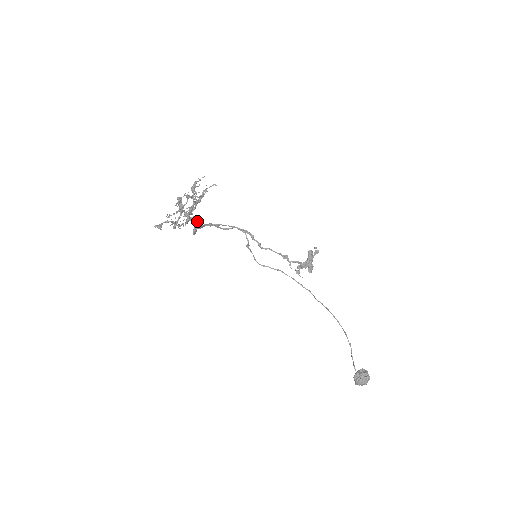
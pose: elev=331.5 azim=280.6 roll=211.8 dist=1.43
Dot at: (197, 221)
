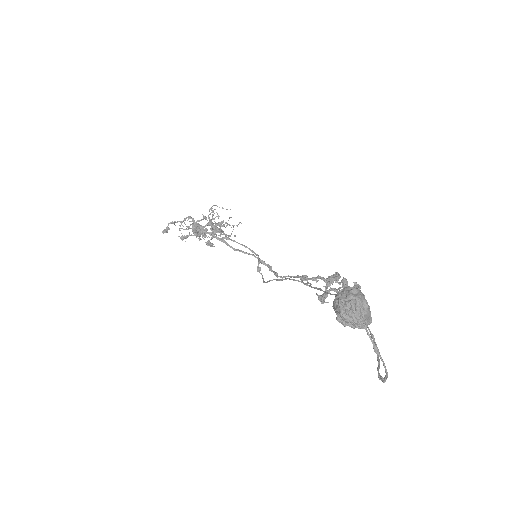
Dot at: occluded
